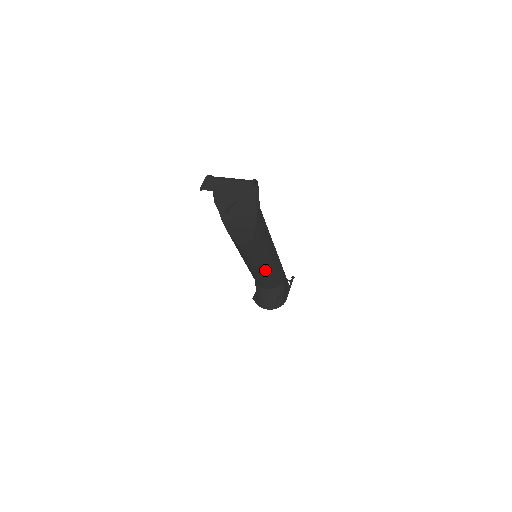
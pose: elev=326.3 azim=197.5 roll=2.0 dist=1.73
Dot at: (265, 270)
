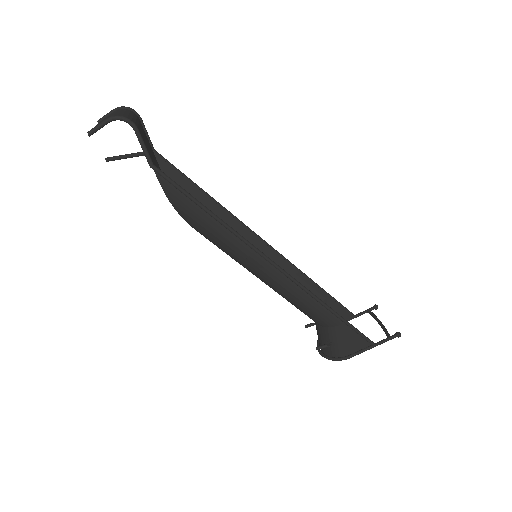
Dot at: (267, 283)
